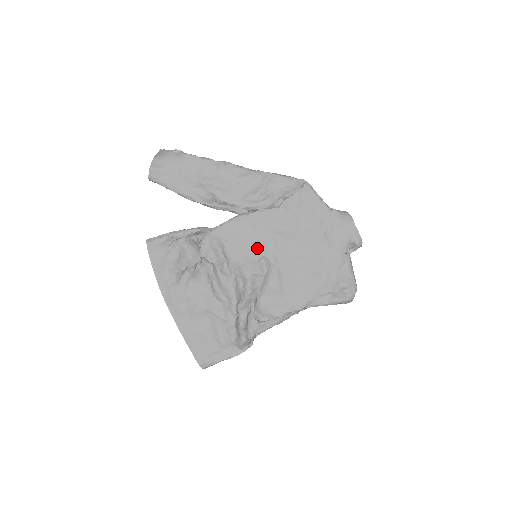
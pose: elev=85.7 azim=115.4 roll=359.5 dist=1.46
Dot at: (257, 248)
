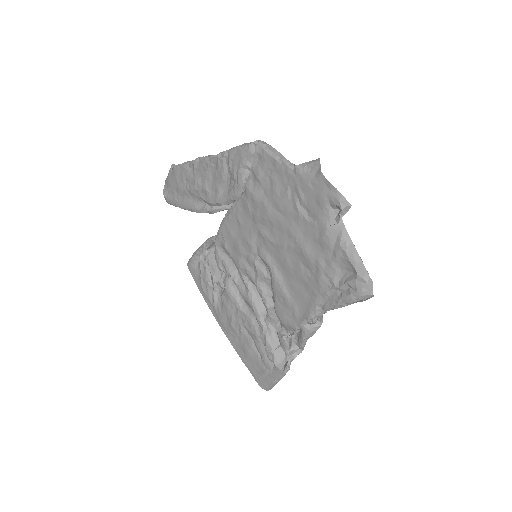
Dot at: (249, 247)
